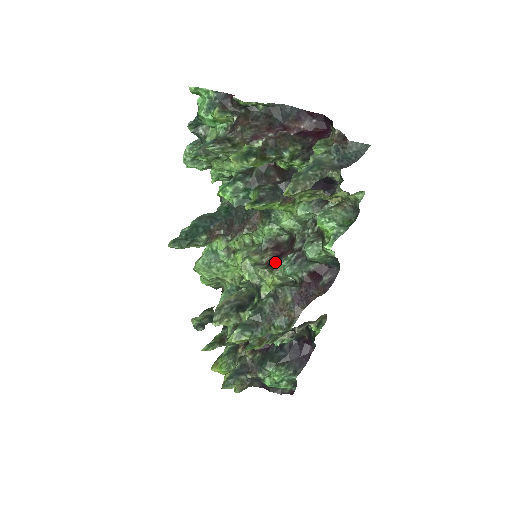
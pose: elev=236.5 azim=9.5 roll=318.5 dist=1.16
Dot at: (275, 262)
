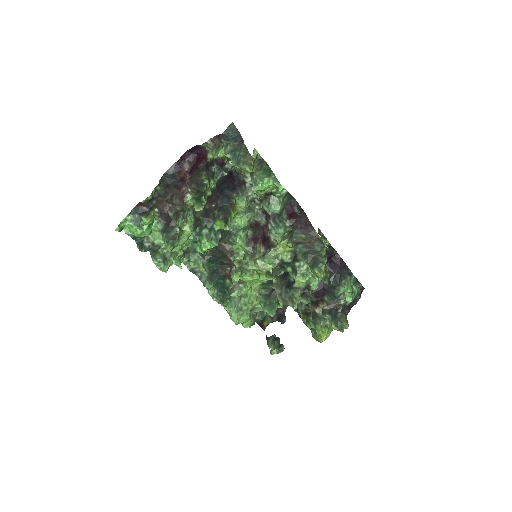
Dot at: (268, 242)
